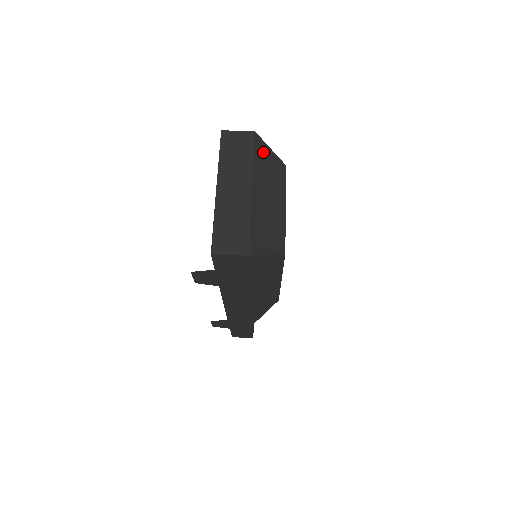
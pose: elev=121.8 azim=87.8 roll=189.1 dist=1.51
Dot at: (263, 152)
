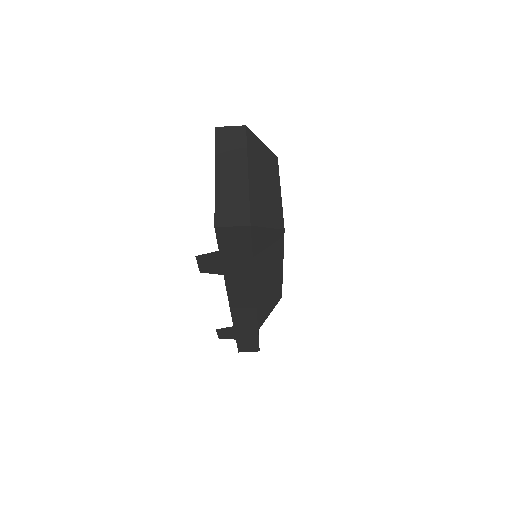
Dot at: (255, 143)
